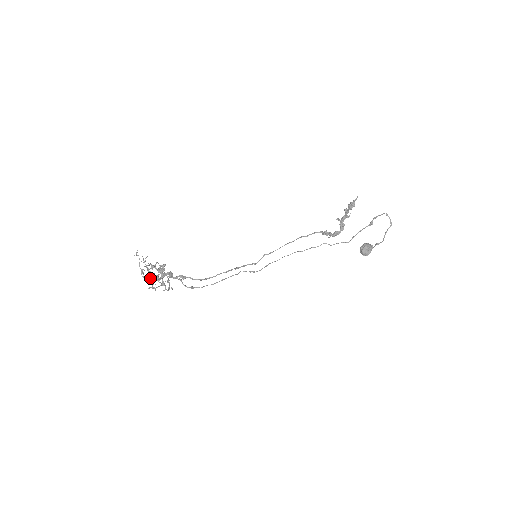
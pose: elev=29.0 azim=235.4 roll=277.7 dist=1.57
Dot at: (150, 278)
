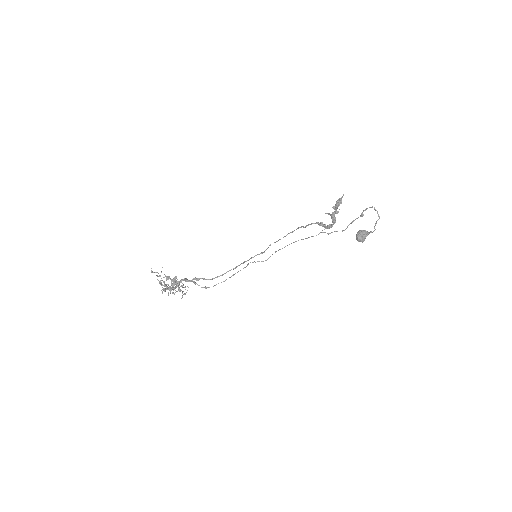
Dot at: occluded
